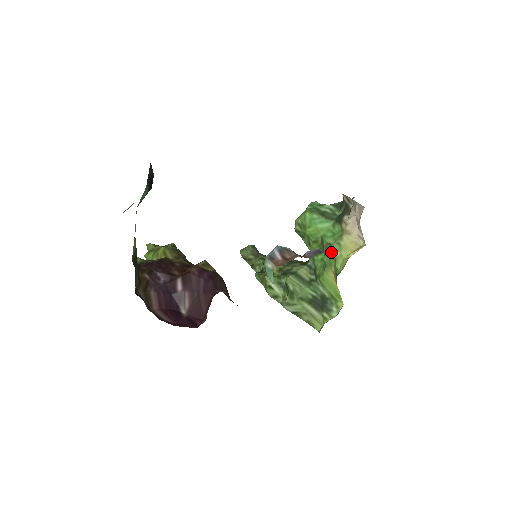
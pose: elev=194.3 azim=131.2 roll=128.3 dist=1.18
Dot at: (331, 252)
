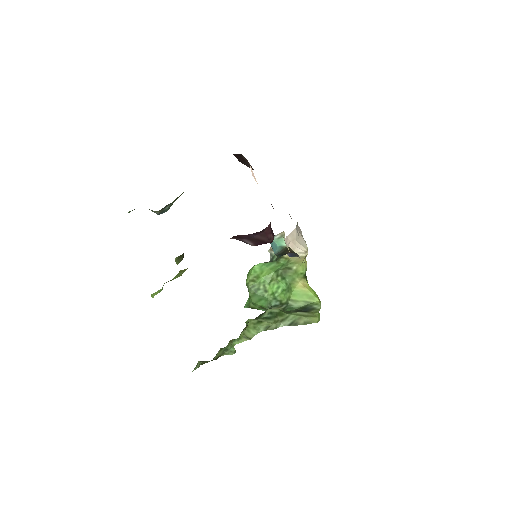
Dot at: (289, 271)
